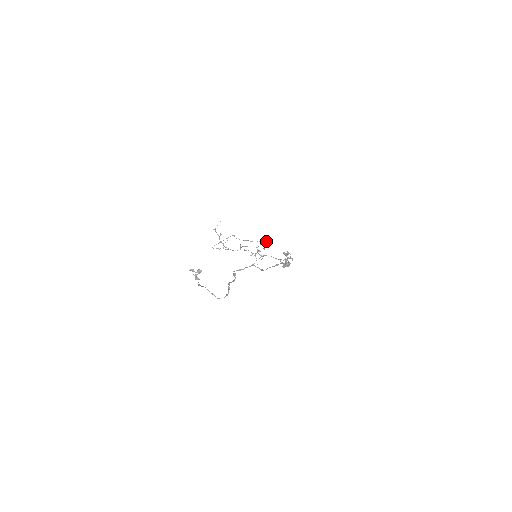
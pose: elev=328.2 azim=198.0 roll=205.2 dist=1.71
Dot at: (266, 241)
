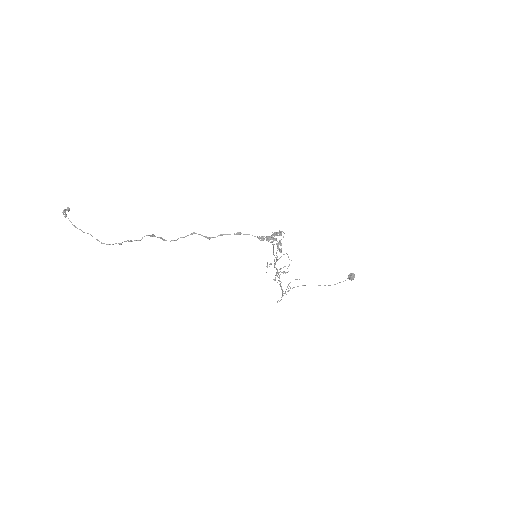
Dot at: occluded
